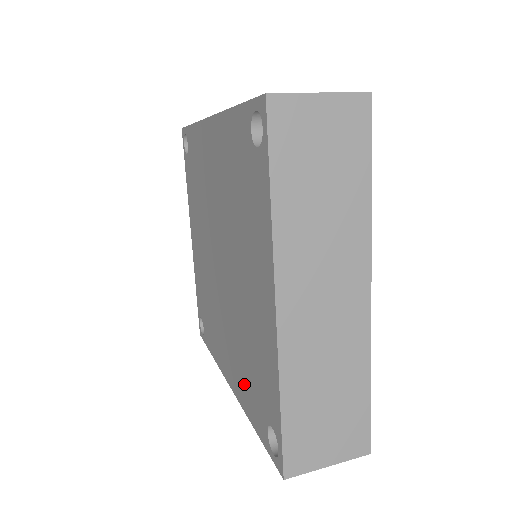
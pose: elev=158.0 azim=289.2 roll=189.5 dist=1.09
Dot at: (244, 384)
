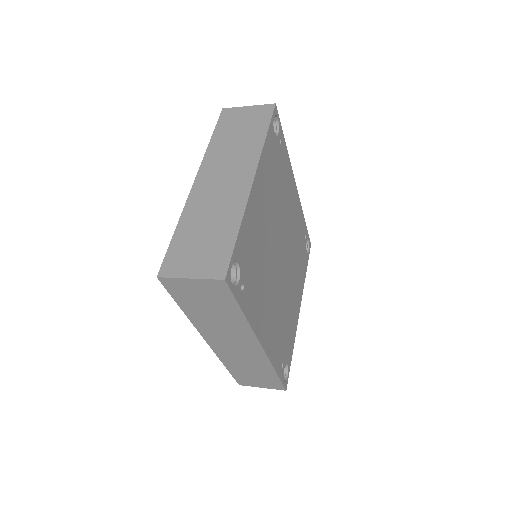
Dot at: occluded
